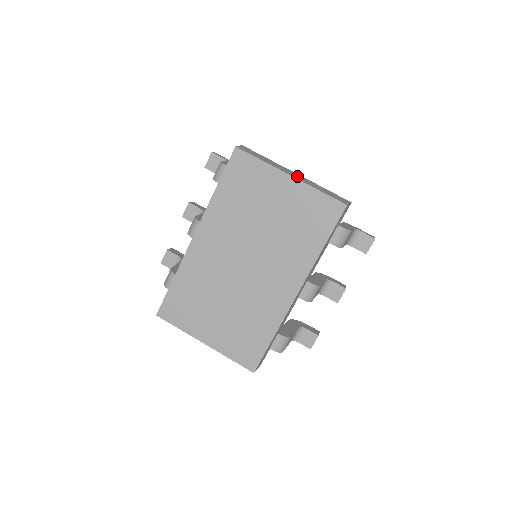
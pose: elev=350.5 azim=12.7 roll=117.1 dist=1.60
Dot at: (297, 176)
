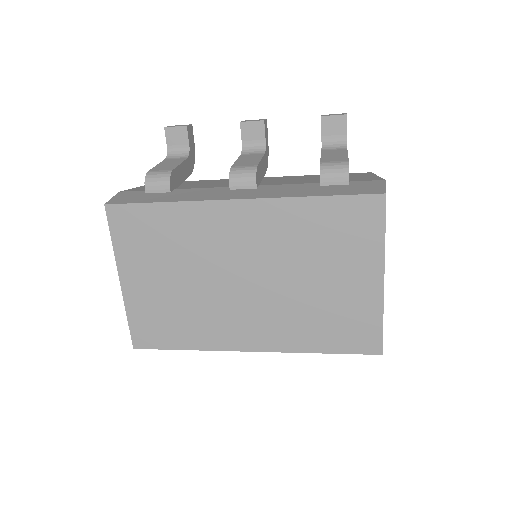
Dot at: occluded
